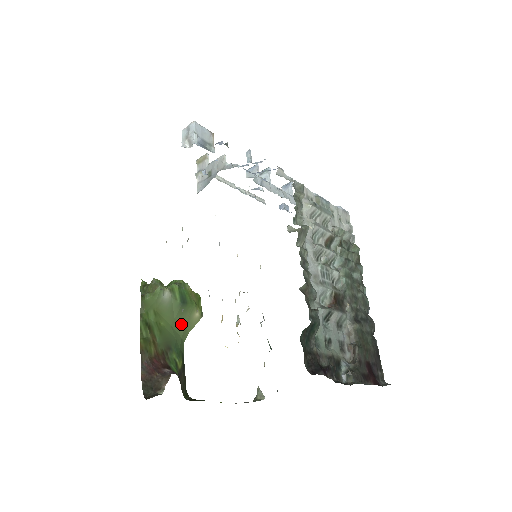
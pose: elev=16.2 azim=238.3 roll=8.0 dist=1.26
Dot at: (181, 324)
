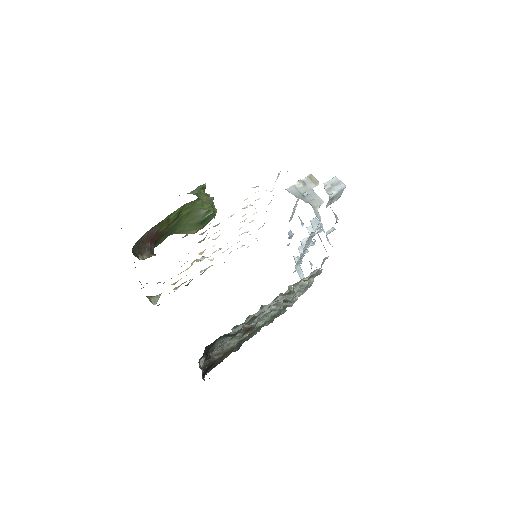
Dot at: (185, 228)
